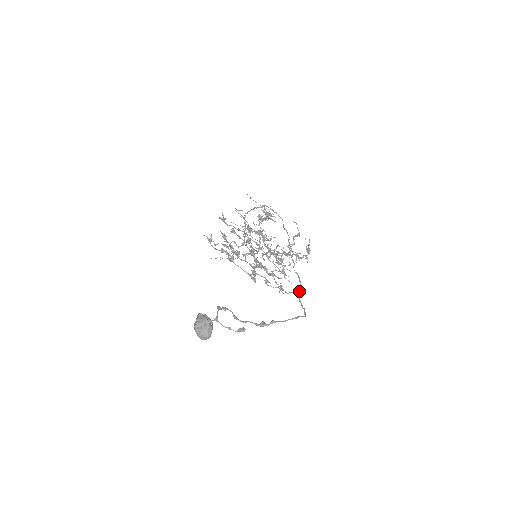
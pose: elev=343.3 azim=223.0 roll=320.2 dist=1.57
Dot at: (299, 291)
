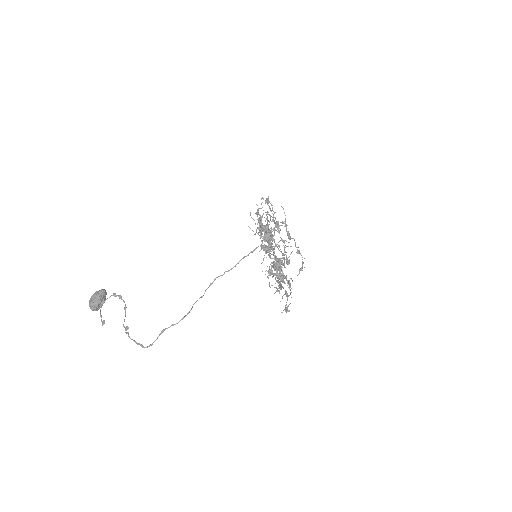
Dot at: (172, 324)
